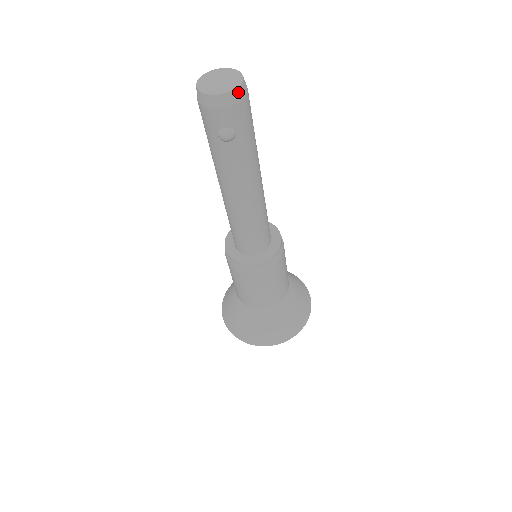
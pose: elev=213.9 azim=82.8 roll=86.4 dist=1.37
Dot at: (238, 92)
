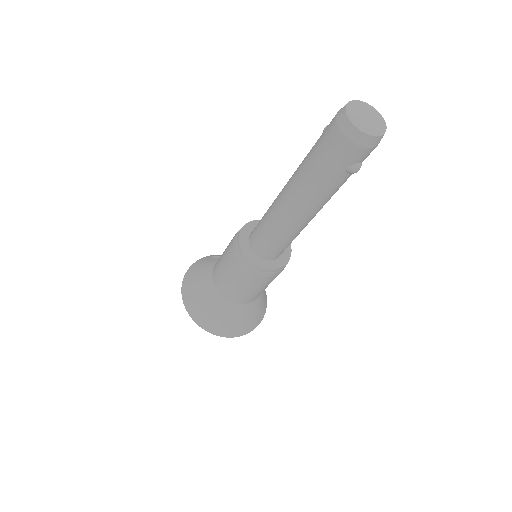
Dot at: (384, 131)
